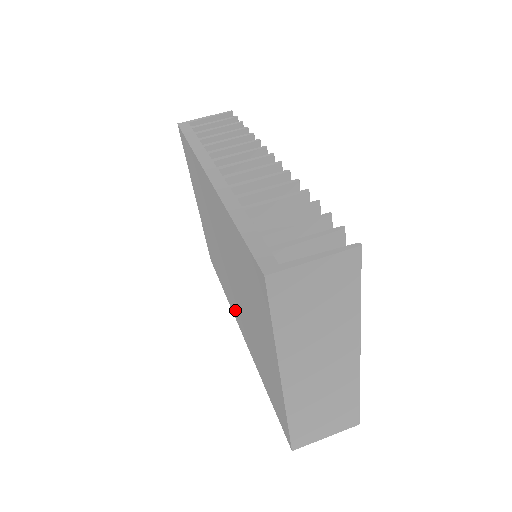
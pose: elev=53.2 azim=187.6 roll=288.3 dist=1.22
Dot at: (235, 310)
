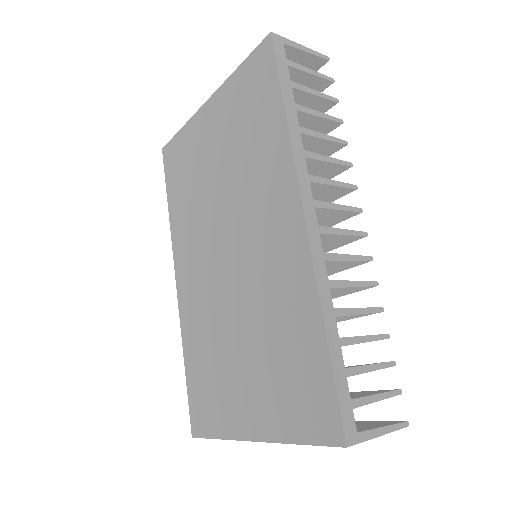
Dot at: (187, 265)
